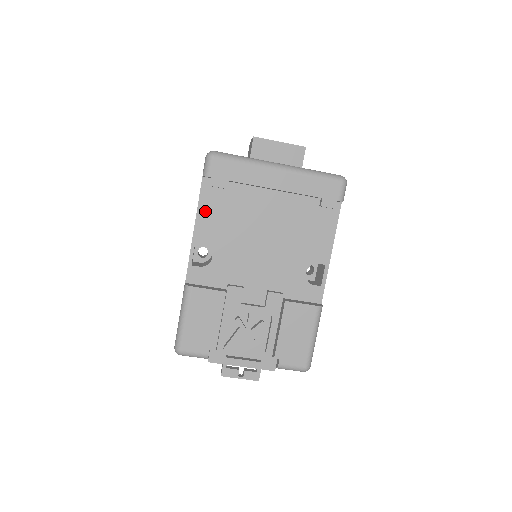
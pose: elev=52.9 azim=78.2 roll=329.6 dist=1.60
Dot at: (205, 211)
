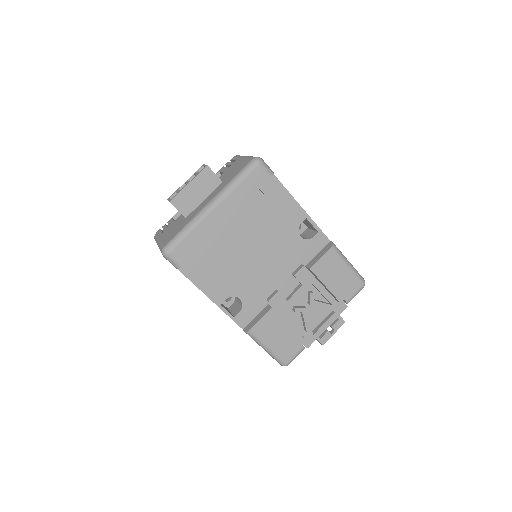
Dot at: (203, 282)
